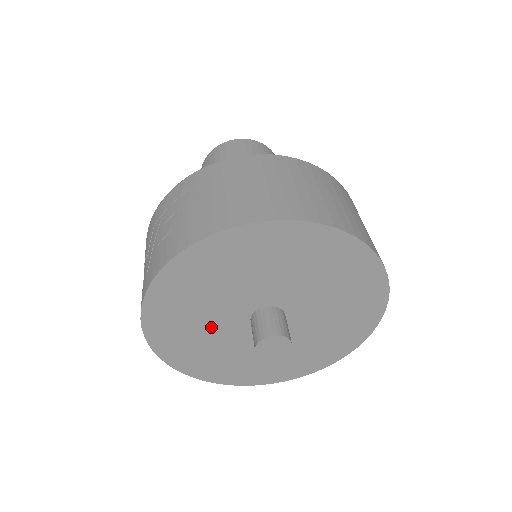
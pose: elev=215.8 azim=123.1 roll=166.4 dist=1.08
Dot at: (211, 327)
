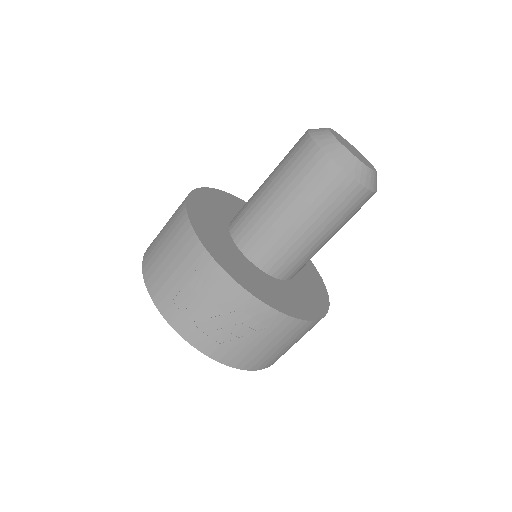
Dot at: occluded
